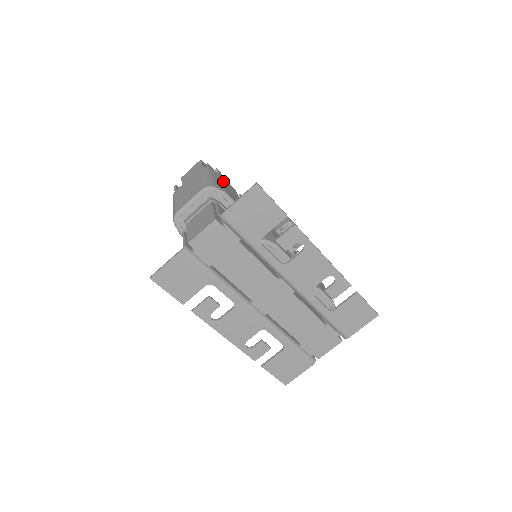
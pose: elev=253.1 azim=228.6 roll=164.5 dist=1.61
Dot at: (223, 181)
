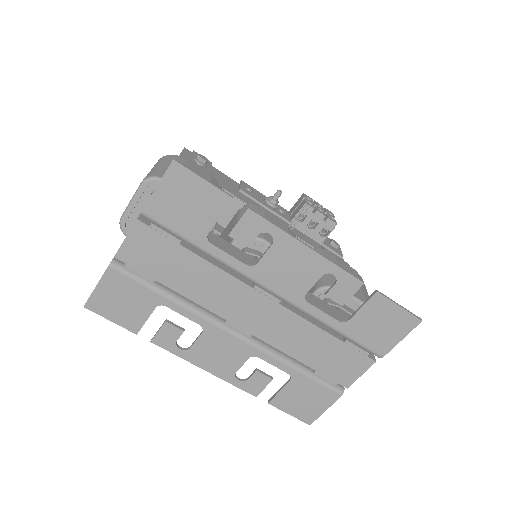
Dot at: occluded
